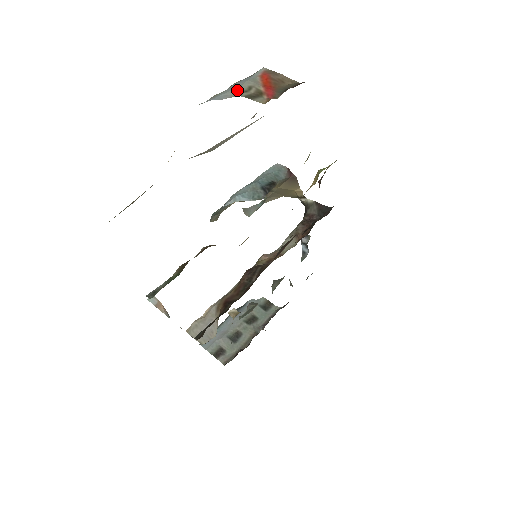
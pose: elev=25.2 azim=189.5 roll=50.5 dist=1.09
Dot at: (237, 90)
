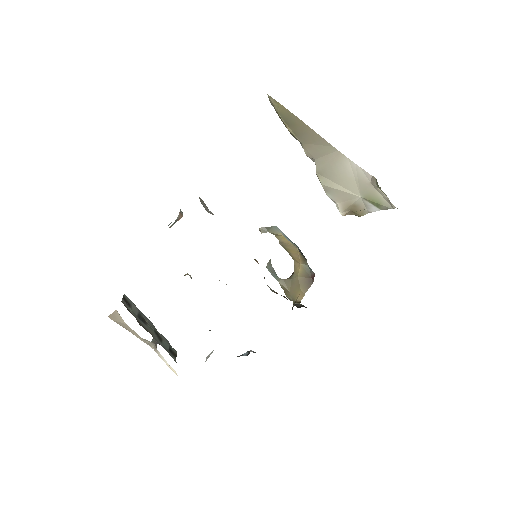
Dot at: occluded
